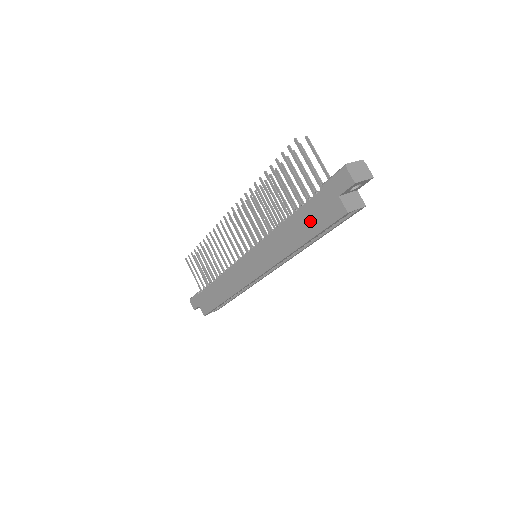
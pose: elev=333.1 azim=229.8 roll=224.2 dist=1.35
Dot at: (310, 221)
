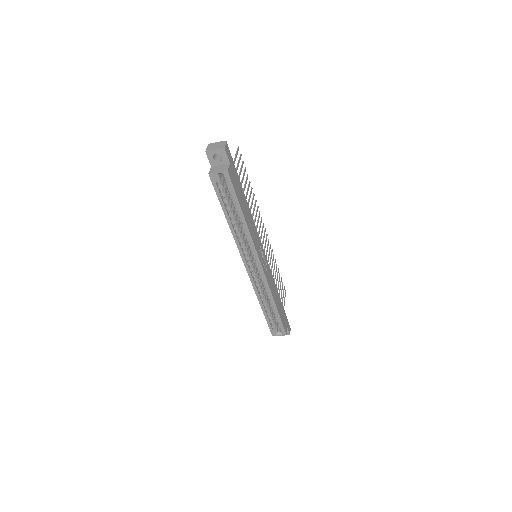
Dot at: occluded
